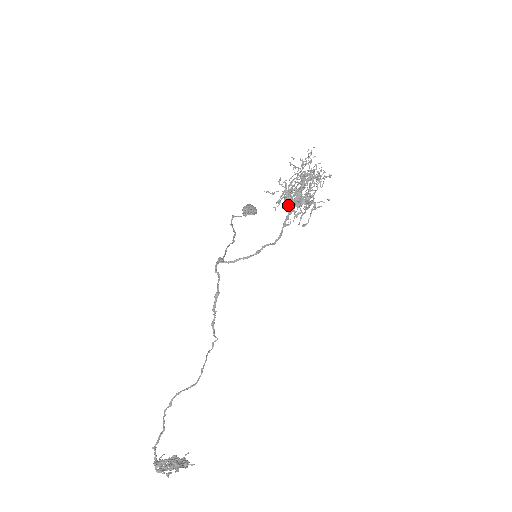
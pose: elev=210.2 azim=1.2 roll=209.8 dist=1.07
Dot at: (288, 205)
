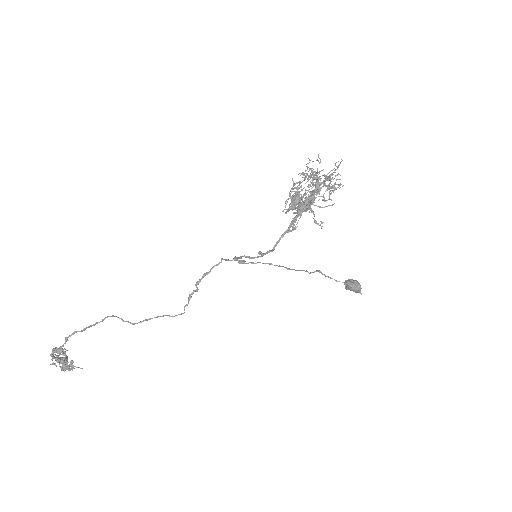
Dot at: (291, 205)
